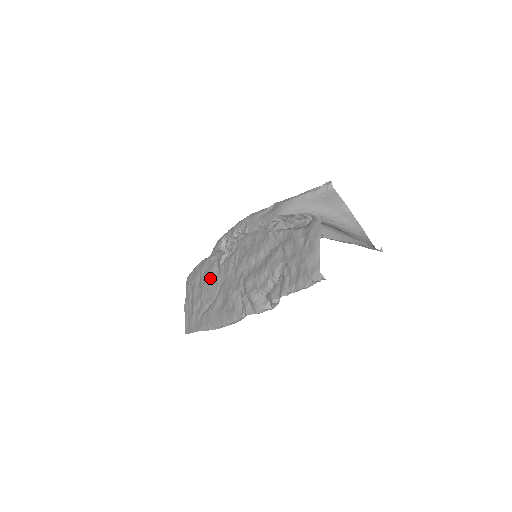
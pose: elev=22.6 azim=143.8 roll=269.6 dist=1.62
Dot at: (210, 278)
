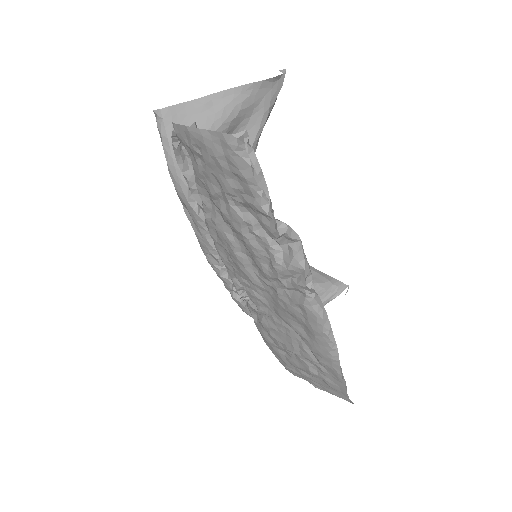
Dot at: (275, 333)
